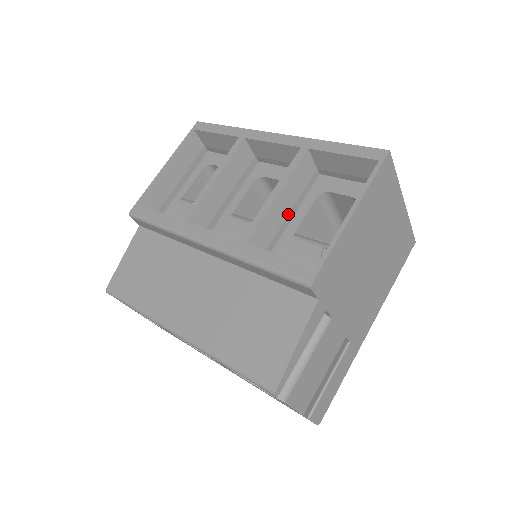
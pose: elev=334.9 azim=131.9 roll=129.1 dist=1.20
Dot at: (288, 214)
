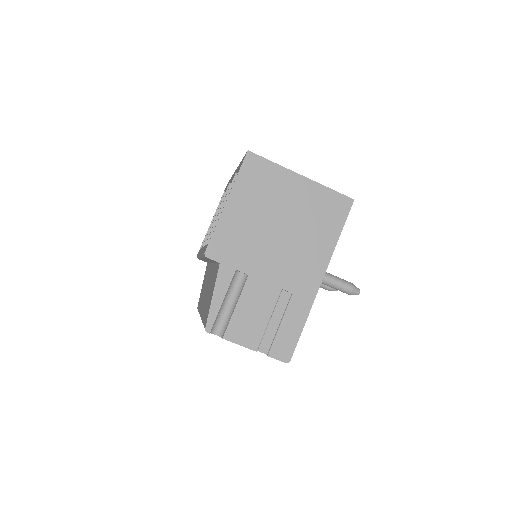
Dot at: occluded
